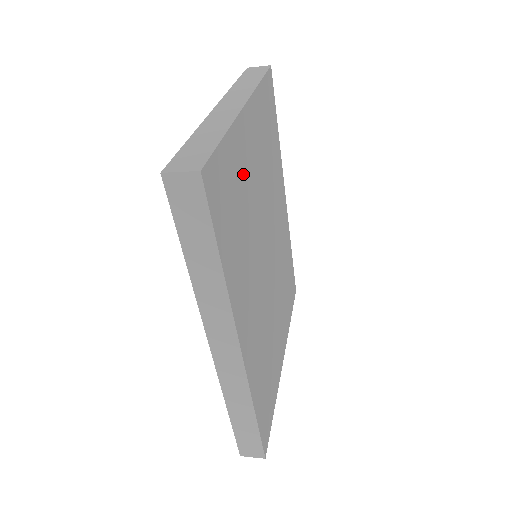
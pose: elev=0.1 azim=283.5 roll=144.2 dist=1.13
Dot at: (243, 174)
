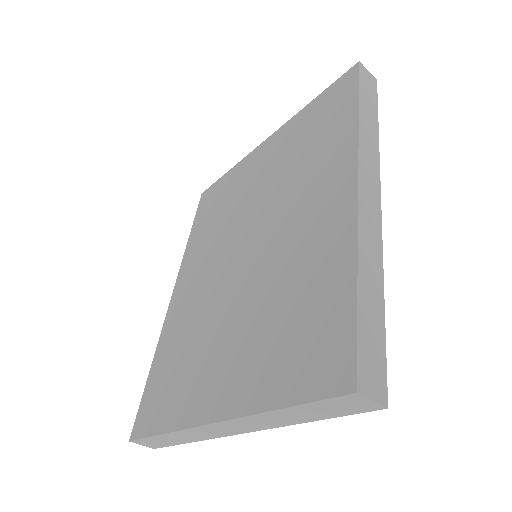
Dot at: occluded
